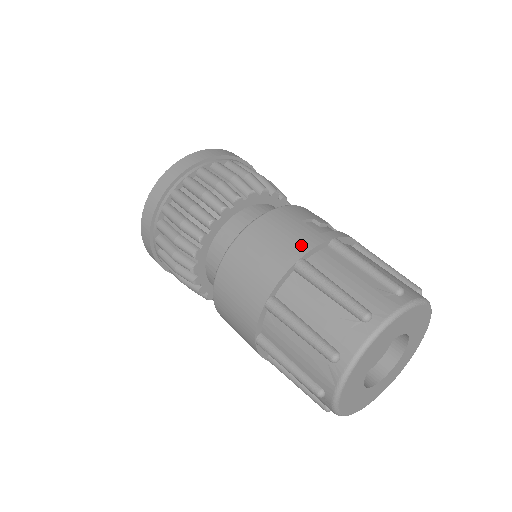
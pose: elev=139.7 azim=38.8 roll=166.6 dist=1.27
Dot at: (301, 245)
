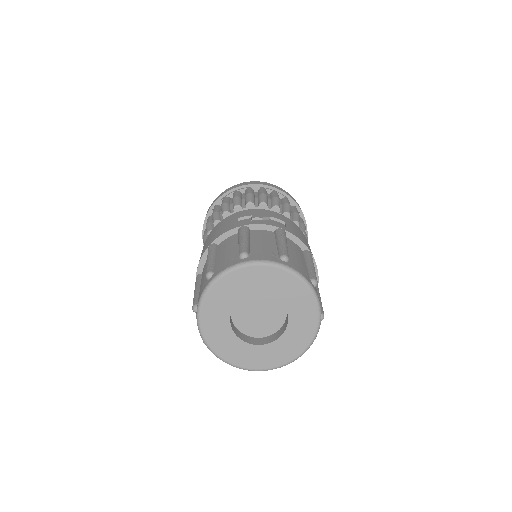
Dot at: (218, 234)
